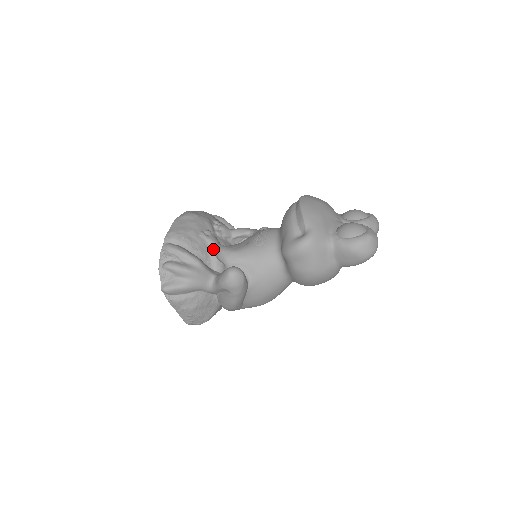
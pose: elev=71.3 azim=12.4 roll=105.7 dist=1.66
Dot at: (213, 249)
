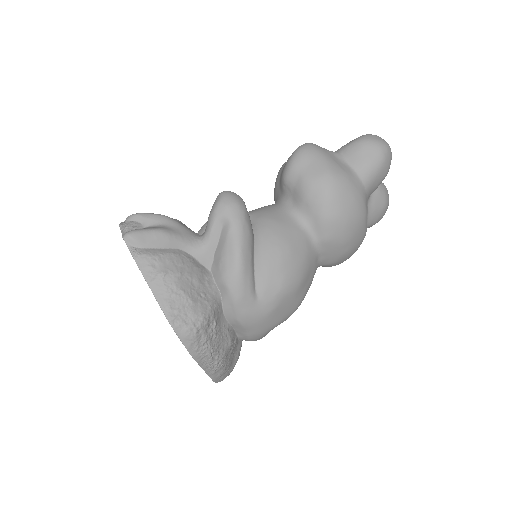
Dot at: occluded
